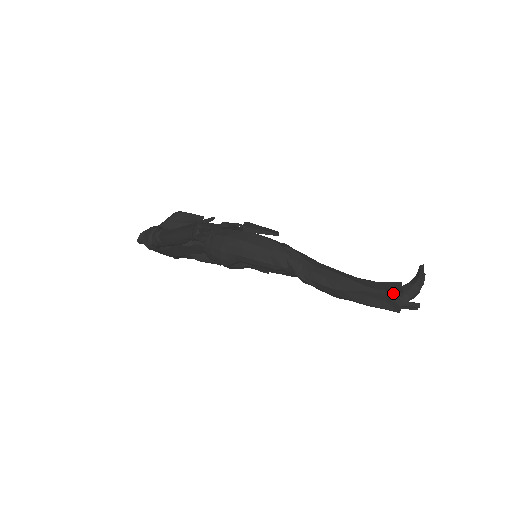
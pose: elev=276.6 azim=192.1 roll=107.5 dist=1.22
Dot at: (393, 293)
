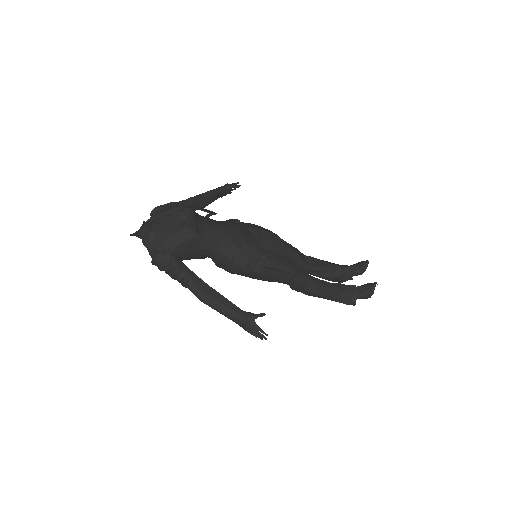
Dot at: (350, 303)
